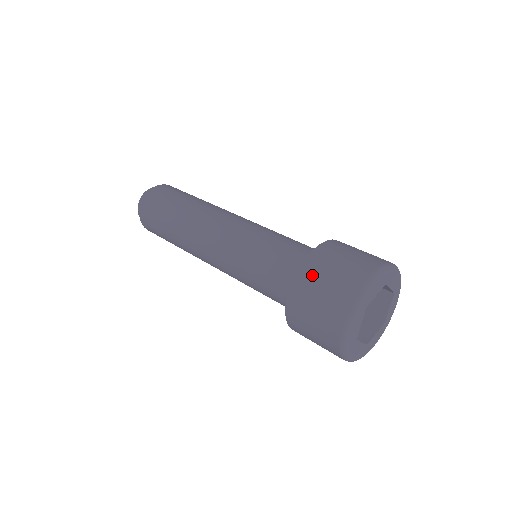
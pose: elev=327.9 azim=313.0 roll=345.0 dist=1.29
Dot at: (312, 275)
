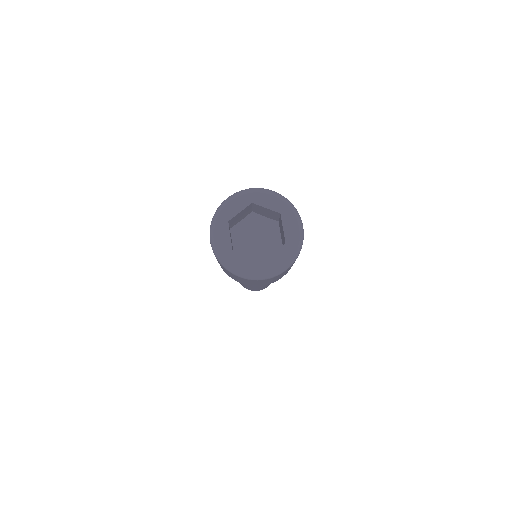
Dot at: occluded
